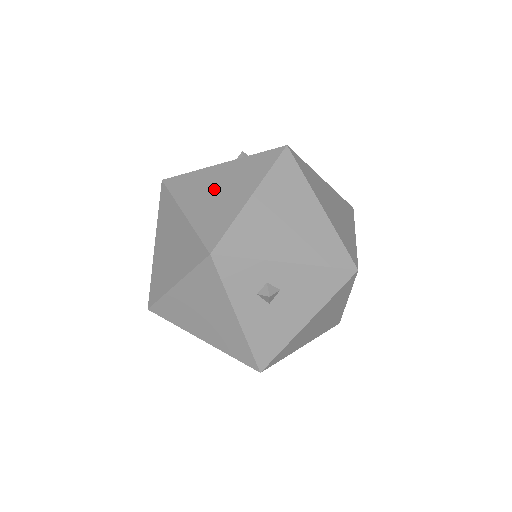
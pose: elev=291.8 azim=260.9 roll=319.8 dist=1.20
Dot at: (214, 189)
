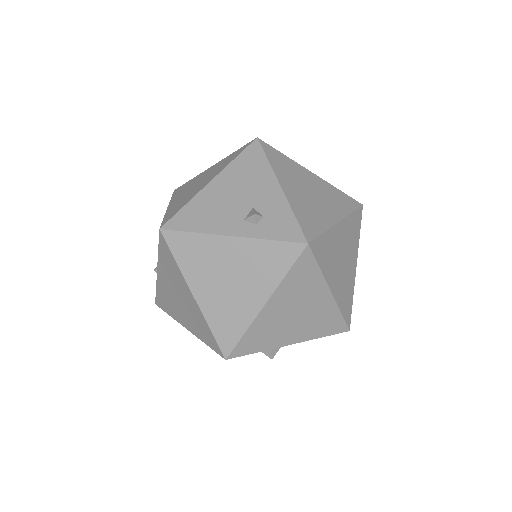
Dot at: (224, 276)
